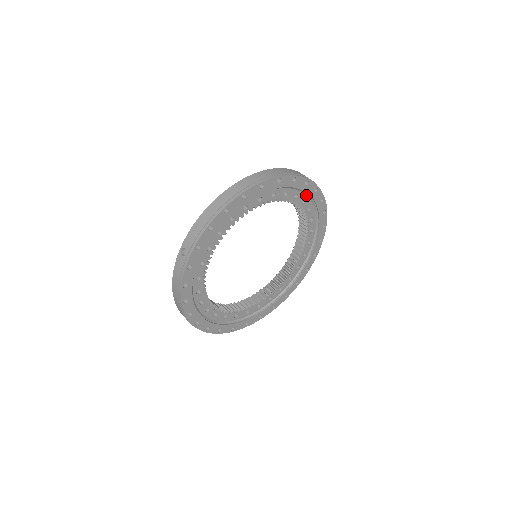
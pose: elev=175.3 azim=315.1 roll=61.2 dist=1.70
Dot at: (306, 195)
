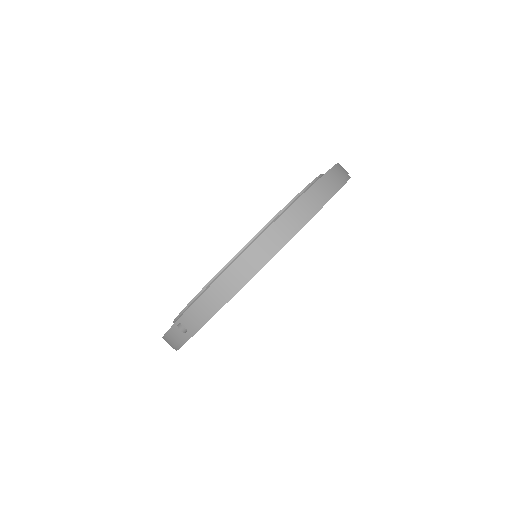
Dot at: occluded
